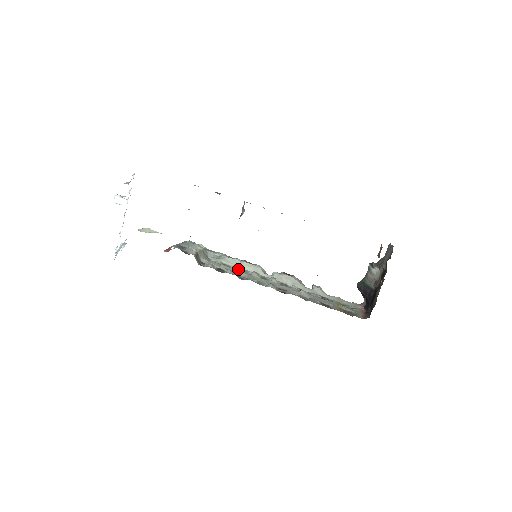
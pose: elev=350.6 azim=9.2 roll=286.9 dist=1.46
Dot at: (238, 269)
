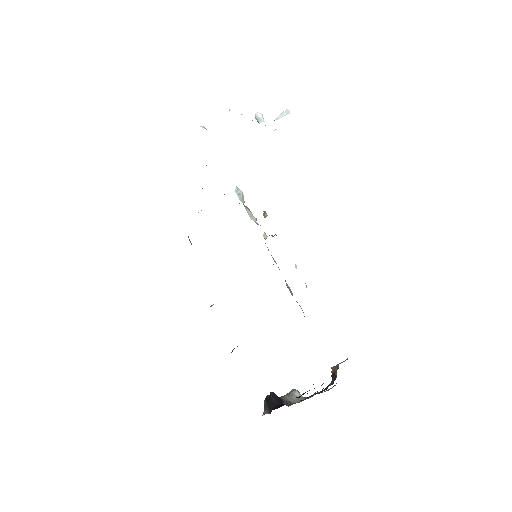
Dot at: occluded
